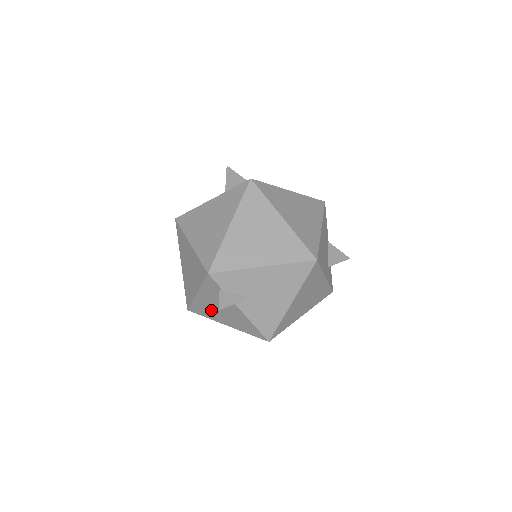
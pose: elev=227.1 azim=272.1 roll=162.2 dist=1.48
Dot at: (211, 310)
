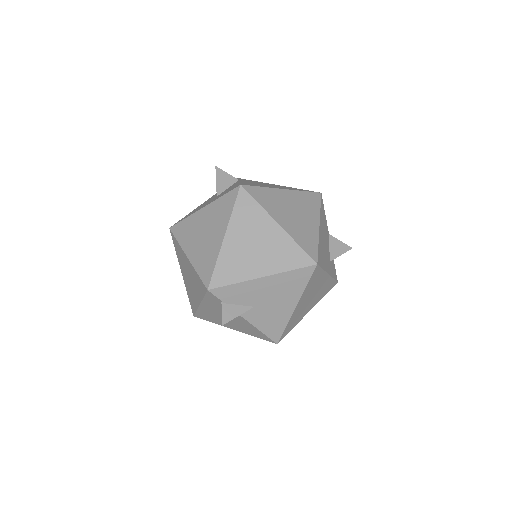
Dot at: (216, 318)
